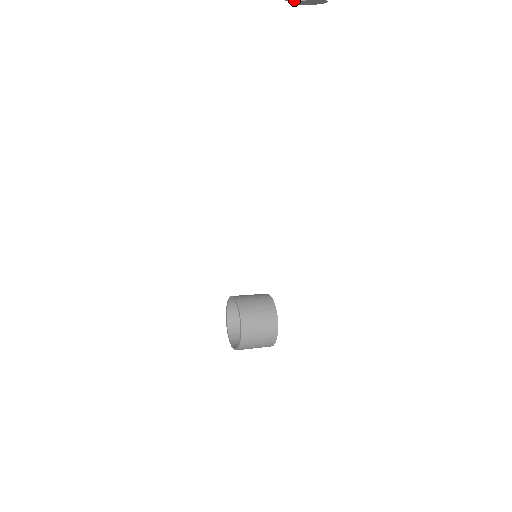
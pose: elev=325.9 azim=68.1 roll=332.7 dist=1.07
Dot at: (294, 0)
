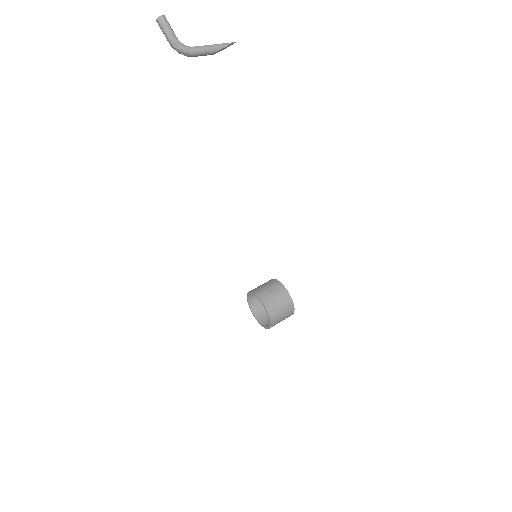
Dot at: (211, 53)
